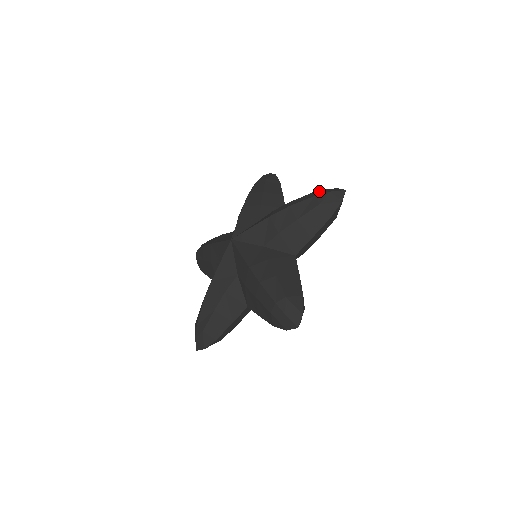
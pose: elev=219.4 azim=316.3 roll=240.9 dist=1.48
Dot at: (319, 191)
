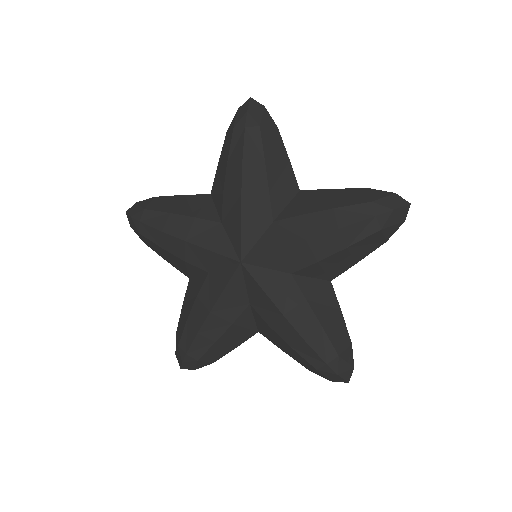
Dot at: (338, 362)
